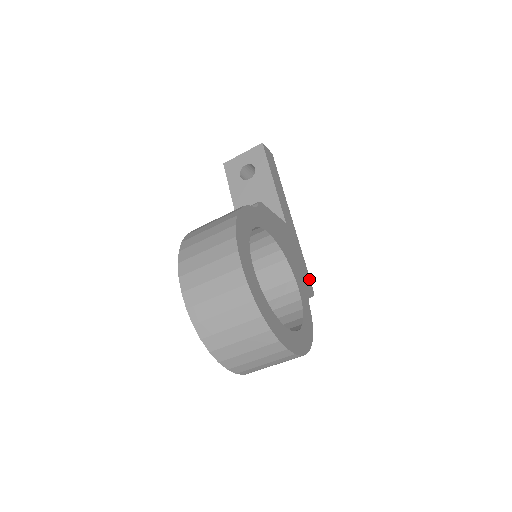
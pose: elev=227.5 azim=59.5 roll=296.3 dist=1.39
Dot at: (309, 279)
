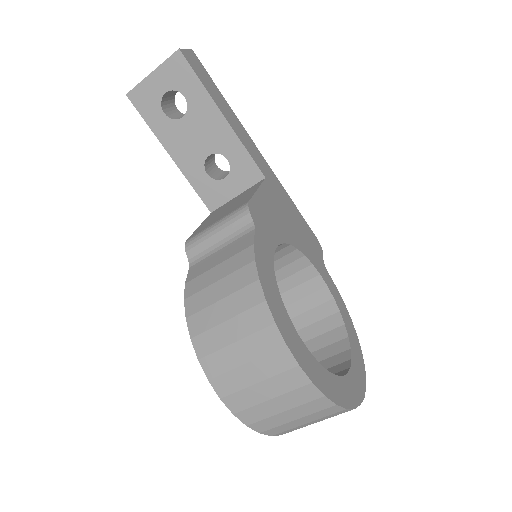
Dot at: (310, 230)
